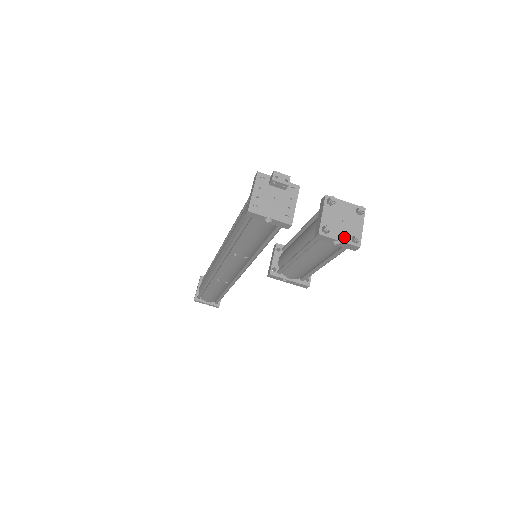
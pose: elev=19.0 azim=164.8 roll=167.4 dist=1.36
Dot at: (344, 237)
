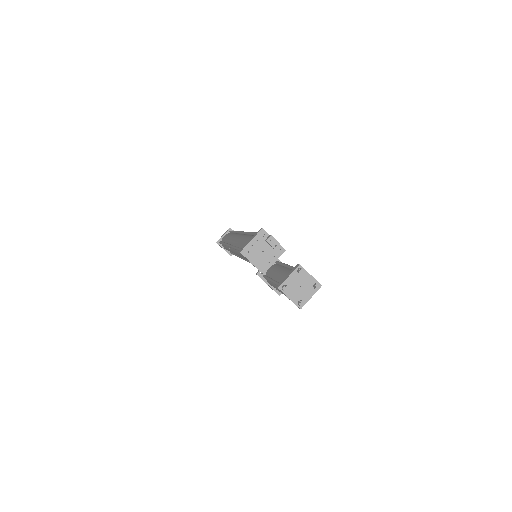
Dot at: (294, 298)
